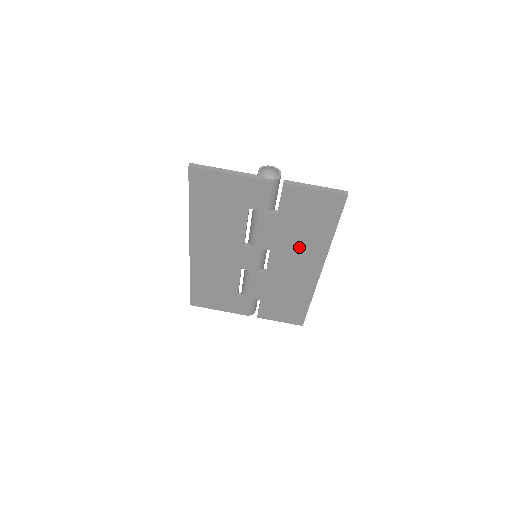
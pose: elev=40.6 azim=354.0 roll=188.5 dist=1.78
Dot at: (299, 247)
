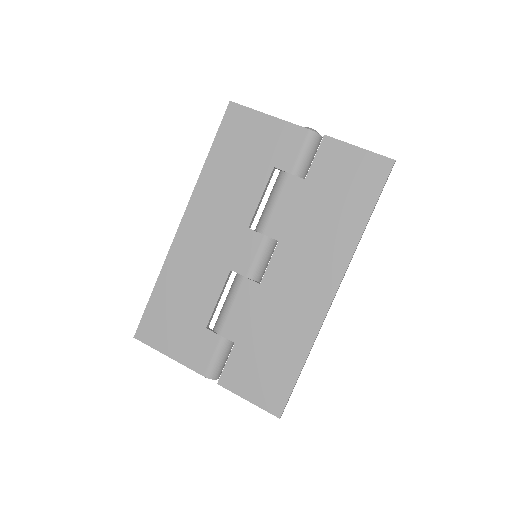
Dot at: (317, 240)
